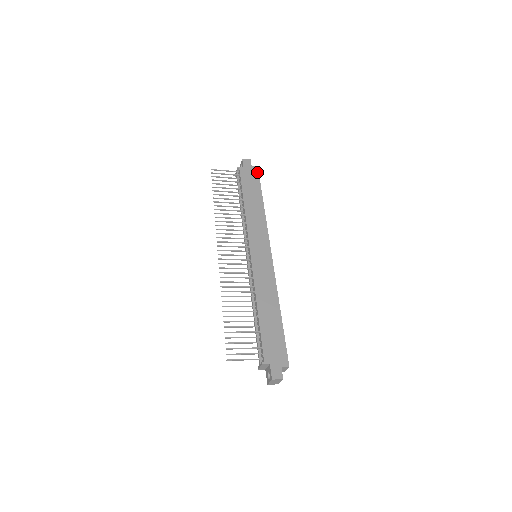
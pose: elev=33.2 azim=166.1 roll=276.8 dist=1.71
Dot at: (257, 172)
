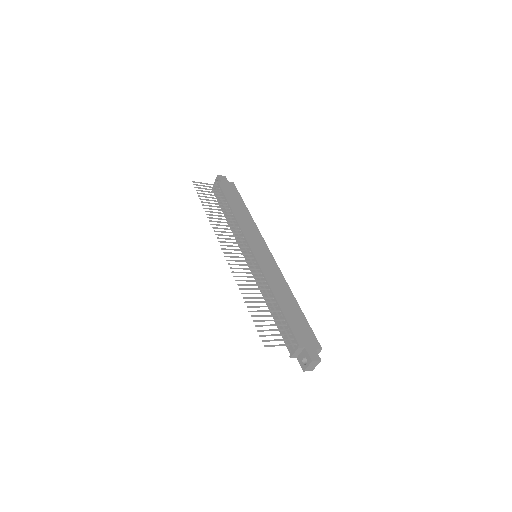
Dot at: (234, 186)
